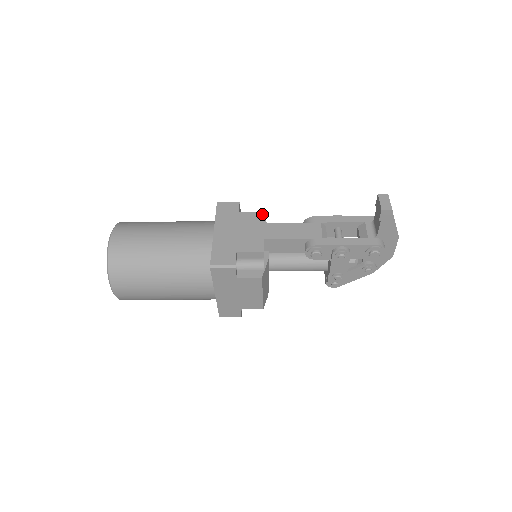
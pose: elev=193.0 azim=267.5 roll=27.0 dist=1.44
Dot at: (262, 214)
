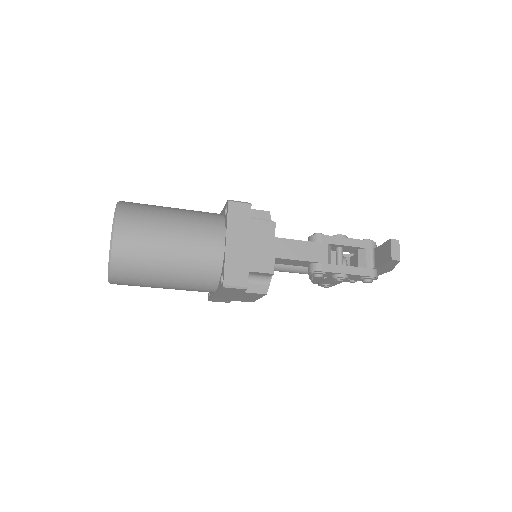
Dot at: (274, 225)
